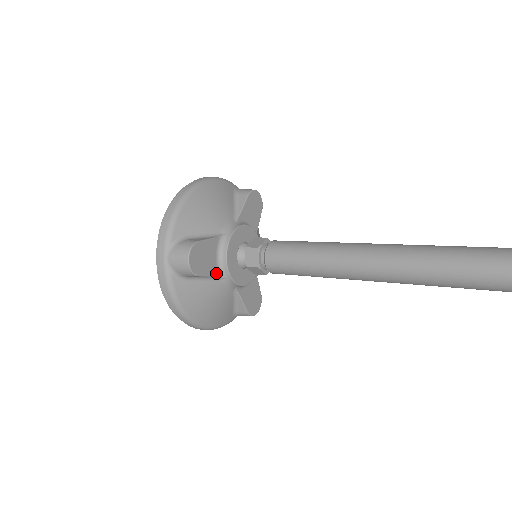
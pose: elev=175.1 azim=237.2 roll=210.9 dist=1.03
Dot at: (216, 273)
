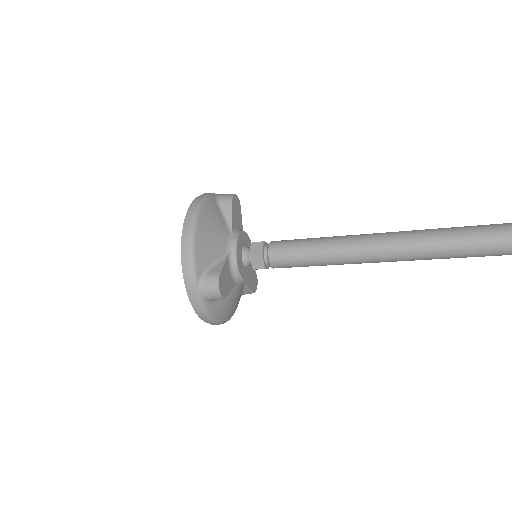
Dot at: (233, 284)
